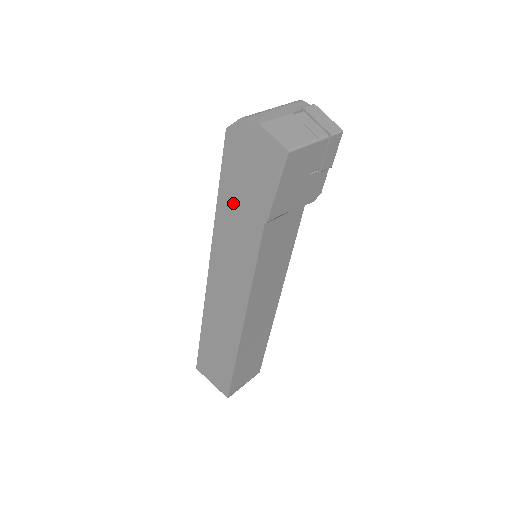
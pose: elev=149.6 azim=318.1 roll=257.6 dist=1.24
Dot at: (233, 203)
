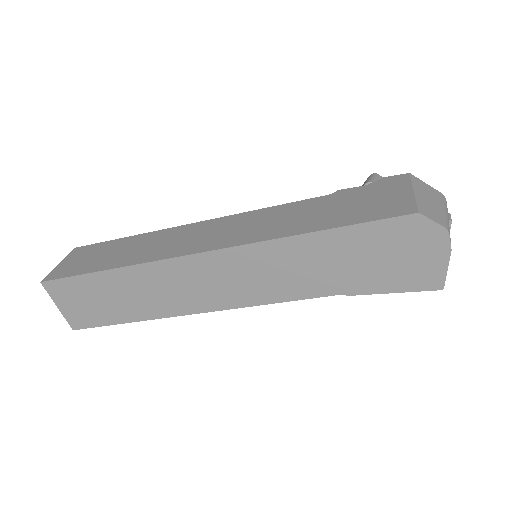
Dot at: (332, 253)
